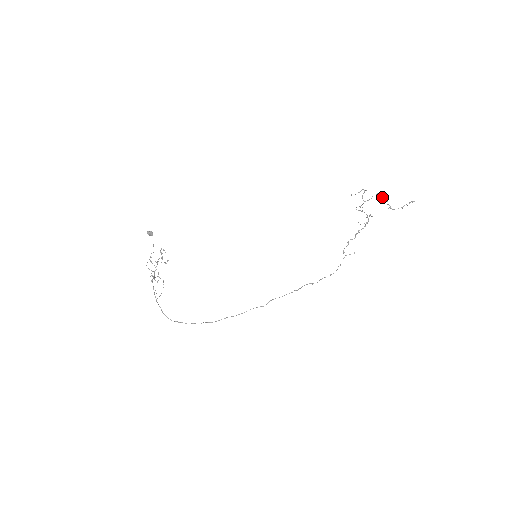
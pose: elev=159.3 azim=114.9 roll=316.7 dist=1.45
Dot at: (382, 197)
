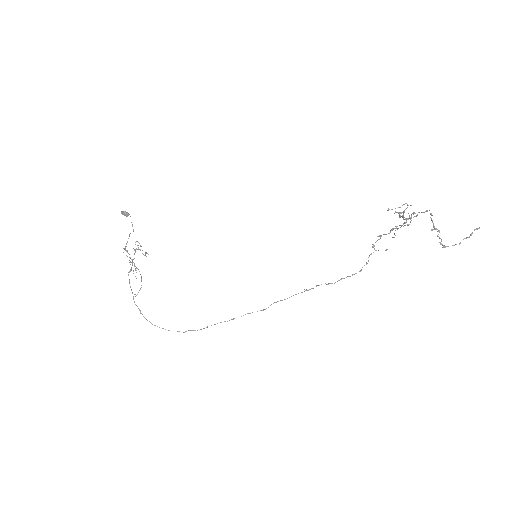
Dot at: (432, 221)
